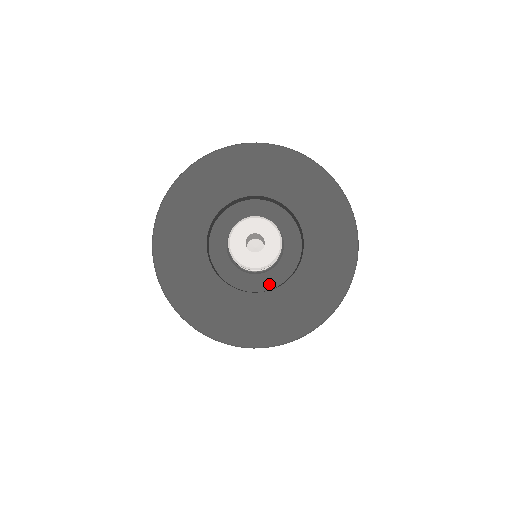
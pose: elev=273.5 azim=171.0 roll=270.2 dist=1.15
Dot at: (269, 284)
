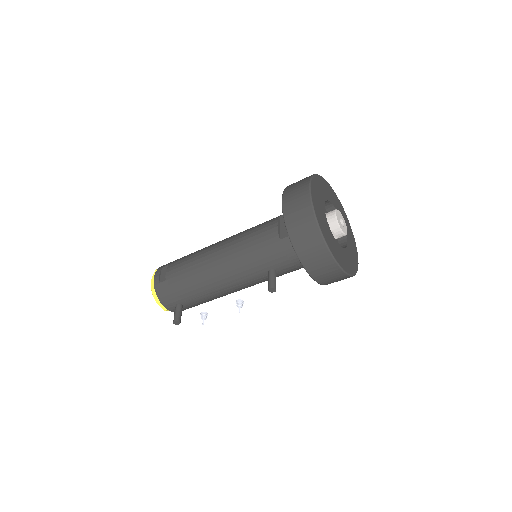
Dot at: occluded
